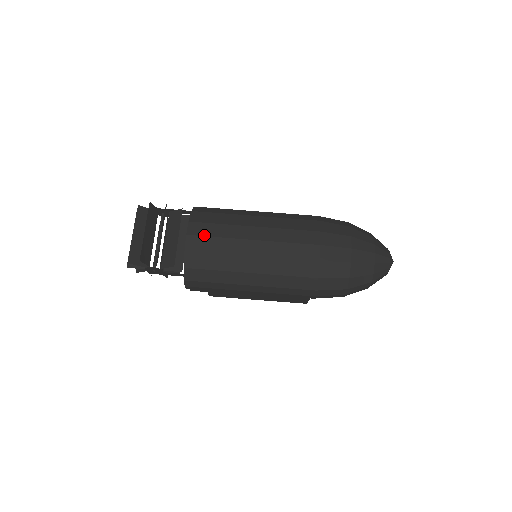
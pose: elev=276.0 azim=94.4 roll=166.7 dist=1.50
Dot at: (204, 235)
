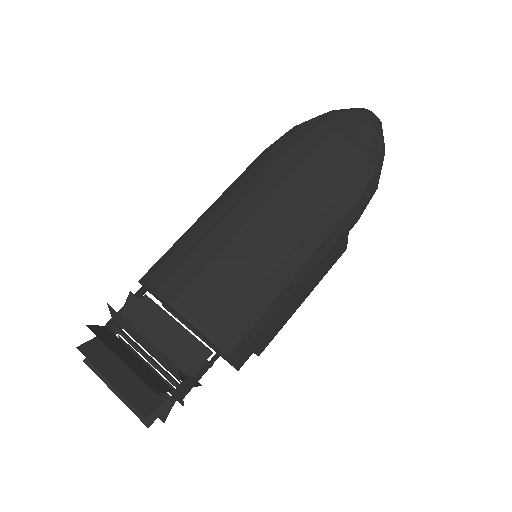
Dot at: (189, 283)
